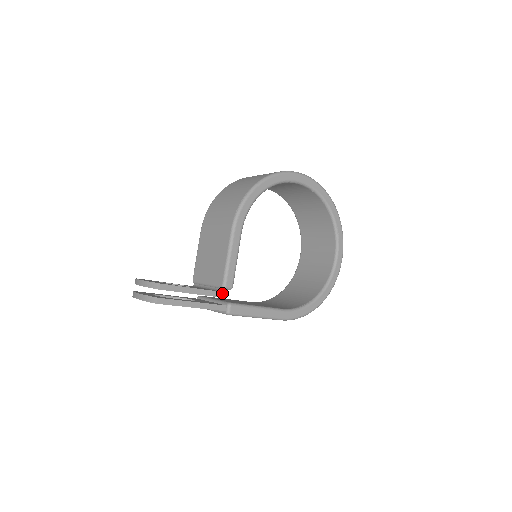
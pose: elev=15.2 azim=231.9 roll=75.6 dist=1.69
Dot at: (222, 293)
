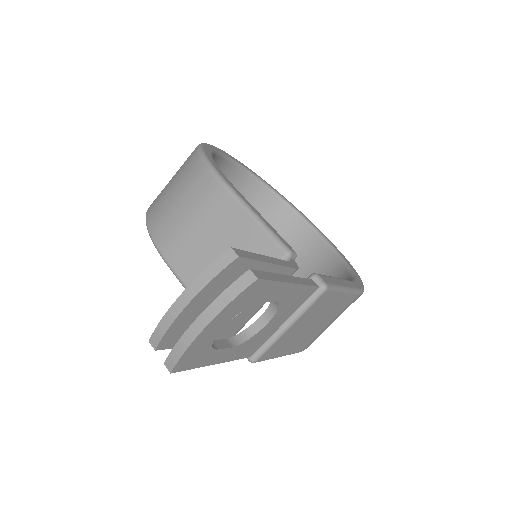
Dot at: (294, 264)
